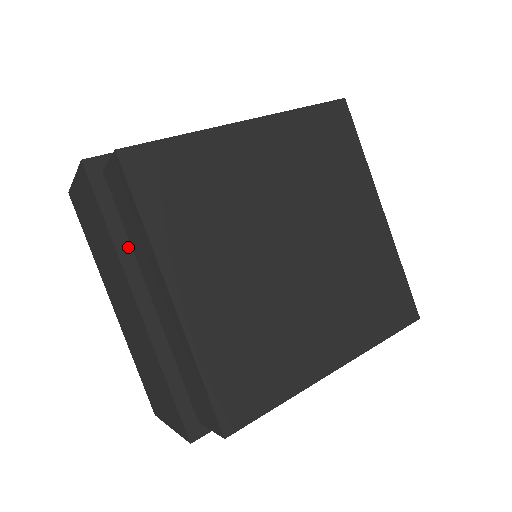
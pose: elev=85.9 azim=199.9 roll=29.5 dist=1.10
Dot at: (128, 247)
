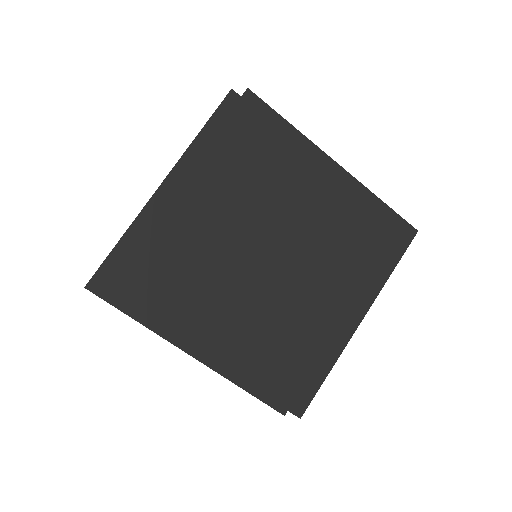
Dot at: occluded
